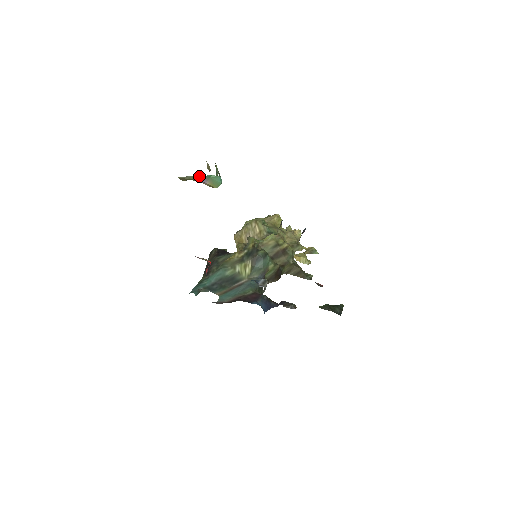
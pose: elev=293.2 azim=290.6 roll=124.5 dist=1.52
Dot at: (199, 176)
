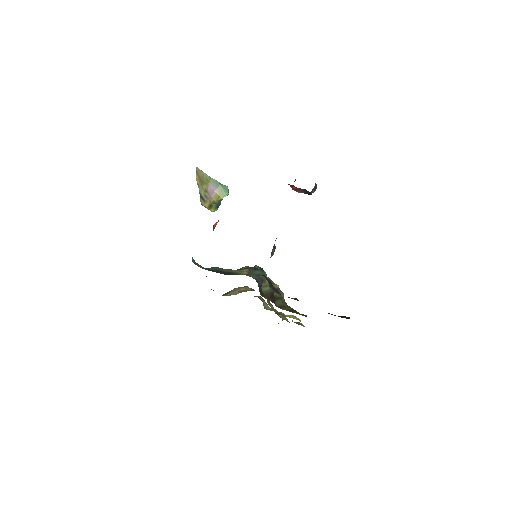
Dot at: (211, 180)
